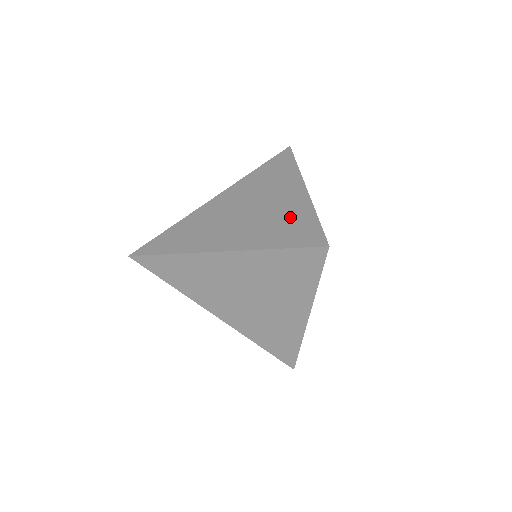
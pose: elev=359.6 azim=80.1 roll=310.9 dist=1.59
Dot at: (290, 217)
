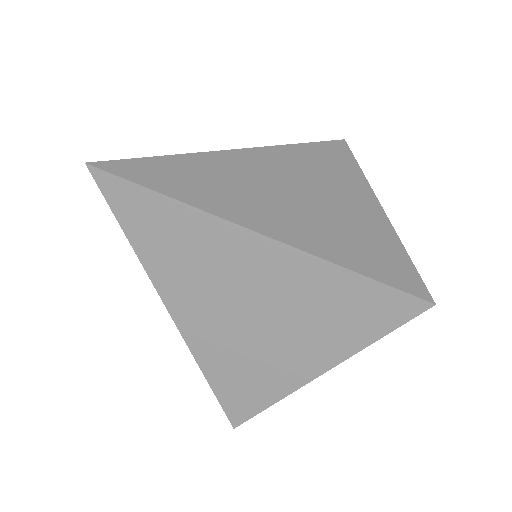
Dot at: (368, 234)
